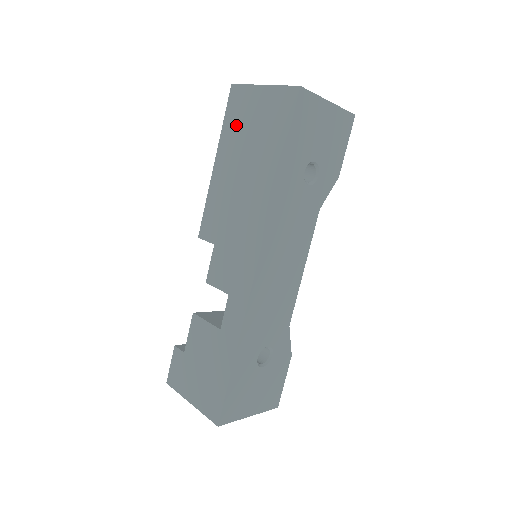
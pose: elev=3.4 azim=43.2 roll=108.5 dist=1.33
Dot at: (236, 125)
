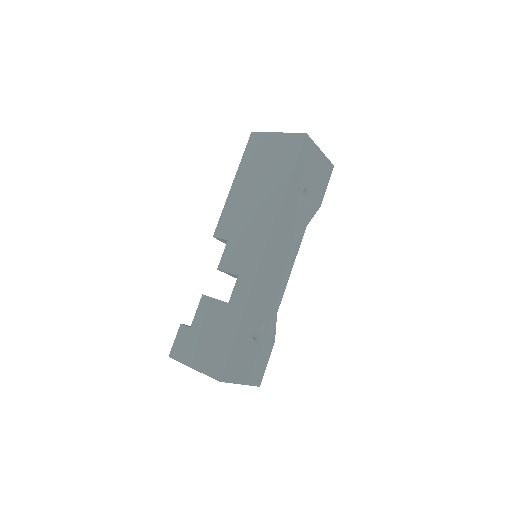
Dot at: (254, 158)
